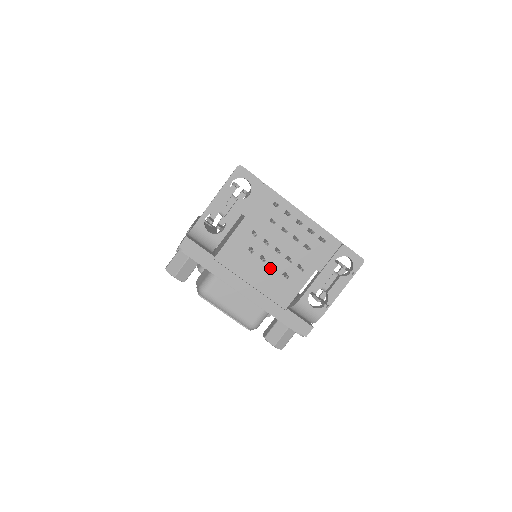
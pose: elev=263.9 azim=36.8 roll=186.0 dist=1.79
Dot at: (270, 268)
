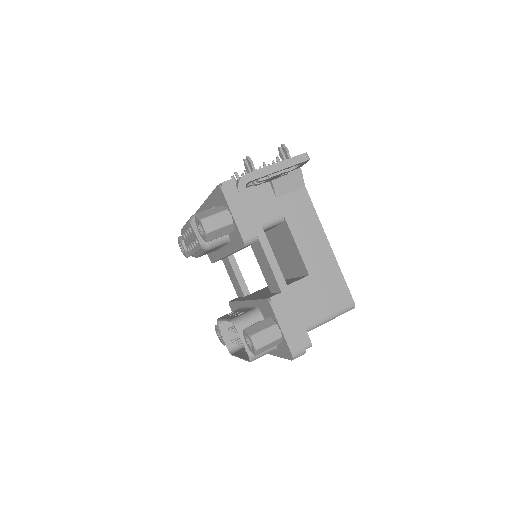
Dot at: occluded
